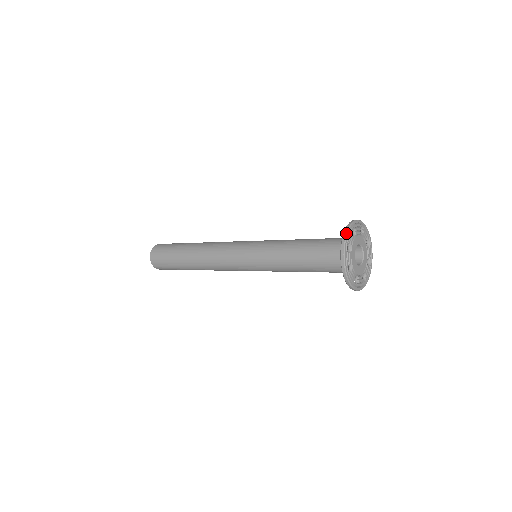
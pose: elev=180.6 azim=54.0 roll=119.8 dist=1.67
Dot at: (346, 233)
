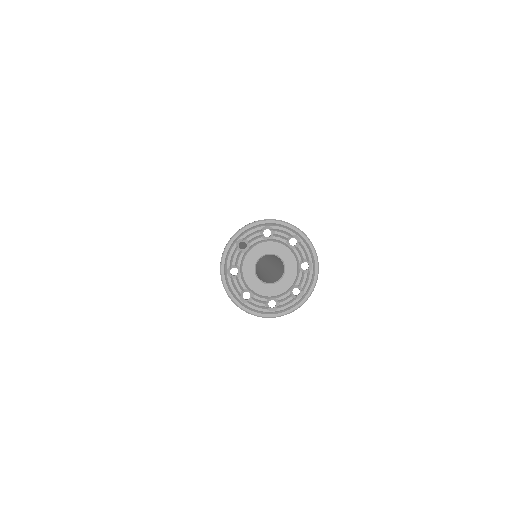
Dot at: (246, 225)
